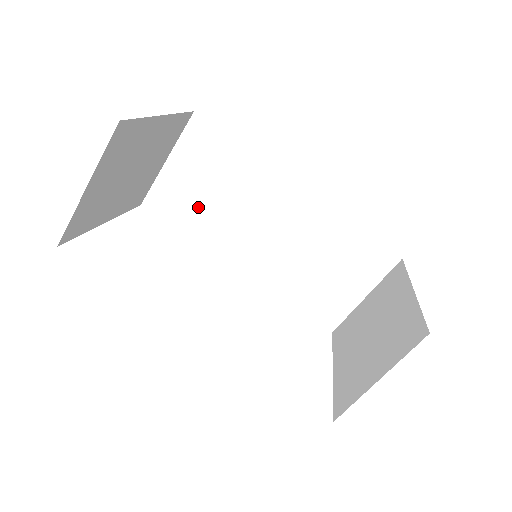
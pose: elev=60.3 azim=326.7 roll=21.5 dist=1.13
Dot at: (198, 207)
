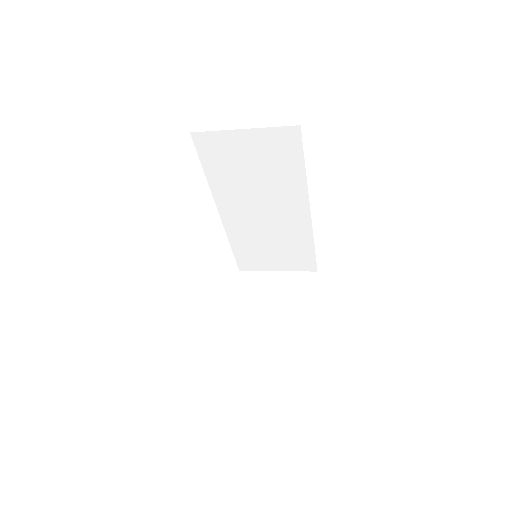
Dot at: (233, 168)
